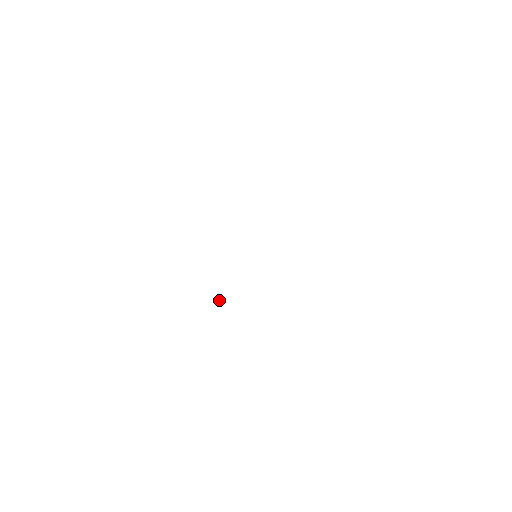
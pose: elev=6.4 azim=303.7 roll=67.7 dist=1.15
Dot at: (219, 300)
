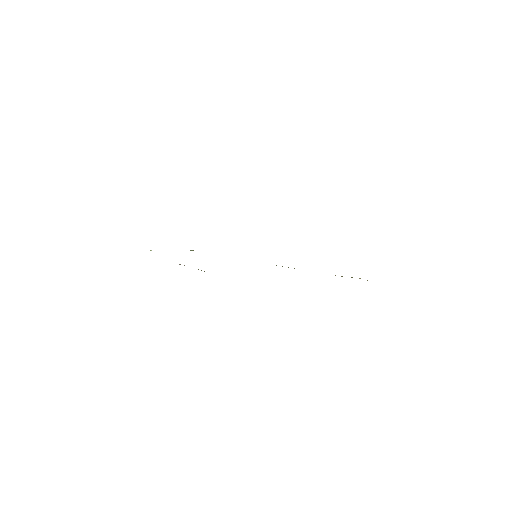
Dot at: occluded
